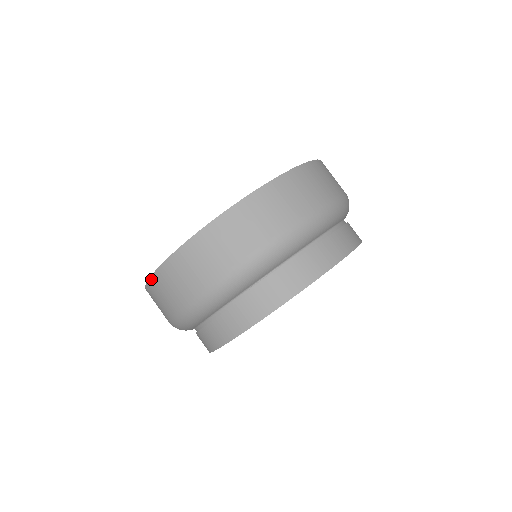
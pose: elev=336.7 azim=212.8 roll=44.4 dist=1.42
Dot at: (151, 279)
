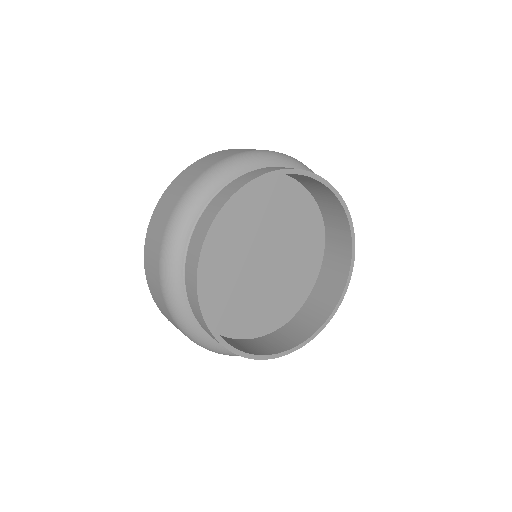
Dot at: (144, 258)
